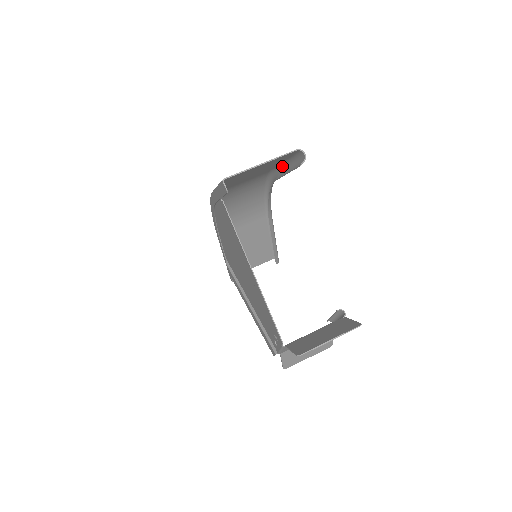
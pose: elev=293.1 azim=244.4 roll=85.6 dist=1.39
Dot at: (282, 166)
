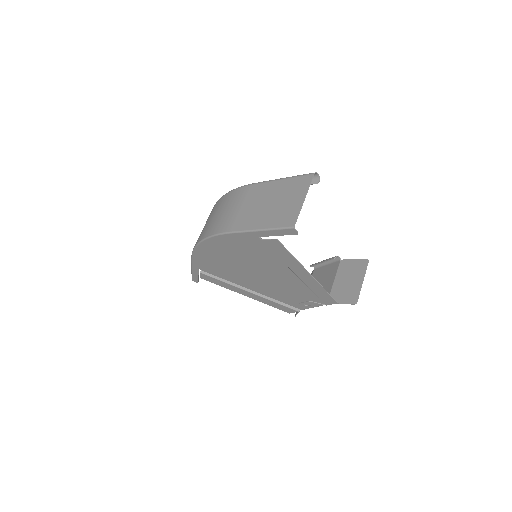
Dot at: occluded
